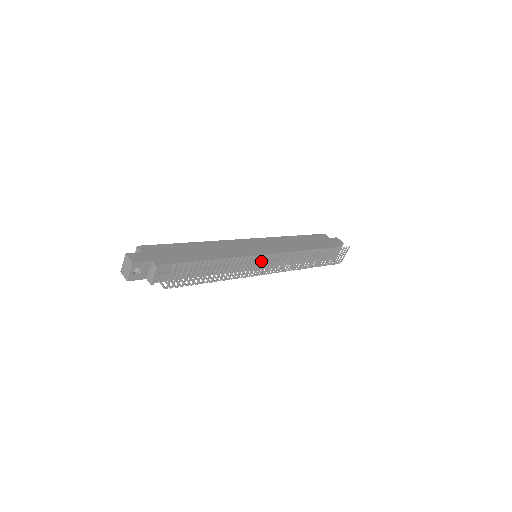
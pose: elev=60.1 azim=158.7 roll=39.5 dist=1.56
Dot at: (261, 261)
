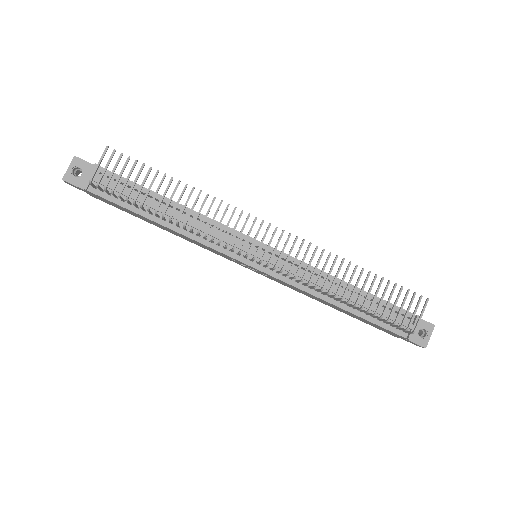
Dot at: (255, 251)
